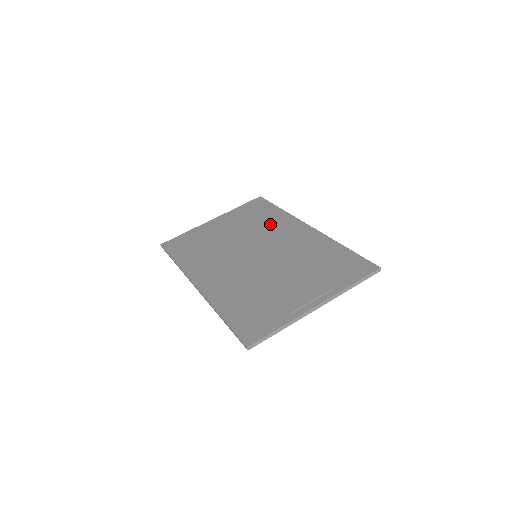
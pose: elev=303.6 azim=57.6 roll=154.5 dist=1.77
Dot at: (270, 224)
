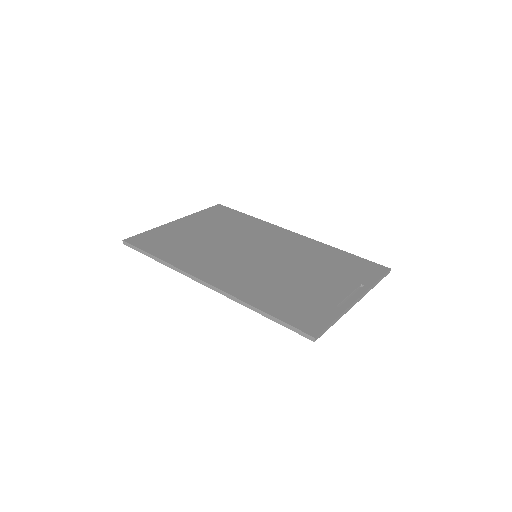
Dot at: (251, 228)
